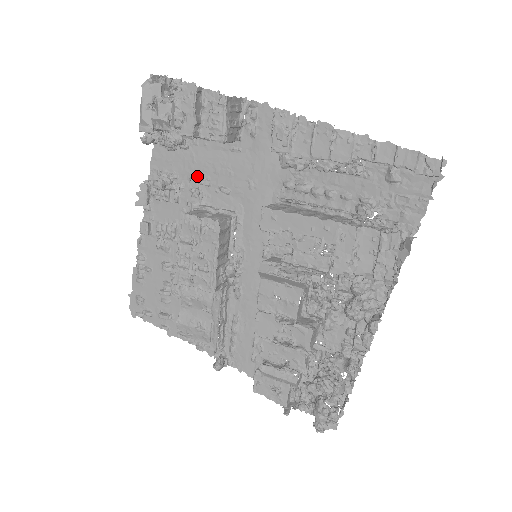
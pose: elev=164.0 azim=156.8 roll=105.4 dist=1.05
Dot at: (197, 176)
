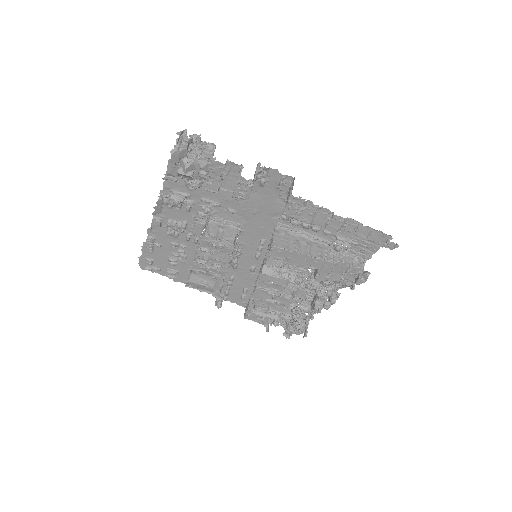
Dot at: (208, 199)
